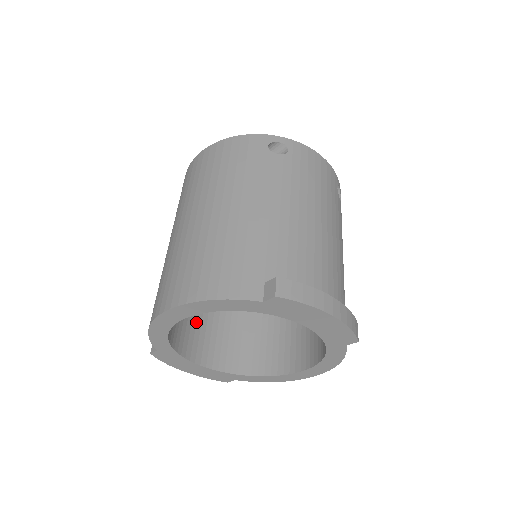
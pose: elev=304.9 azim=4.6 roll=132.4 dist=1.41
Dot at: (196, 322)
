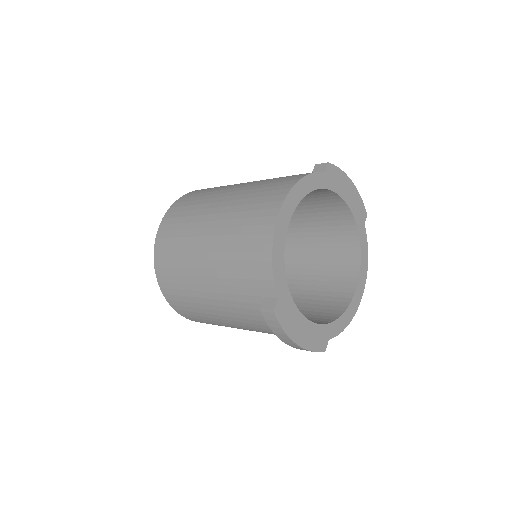
Dot at: occluded
